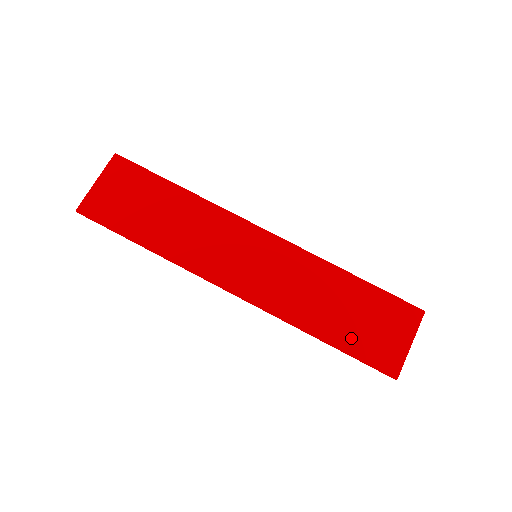
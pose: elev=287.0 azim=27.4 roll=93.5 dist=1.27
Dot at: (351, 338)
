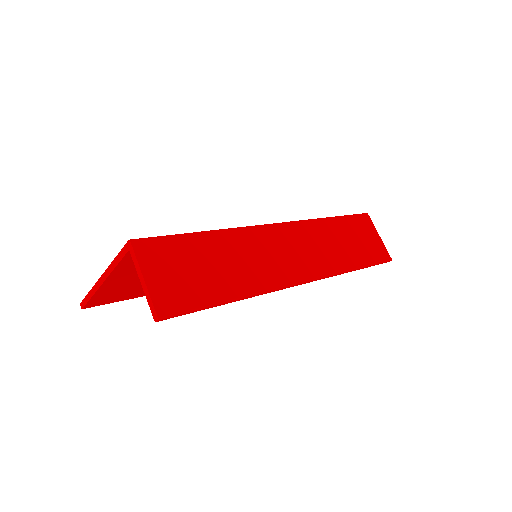
Dot at: (364, 255)
